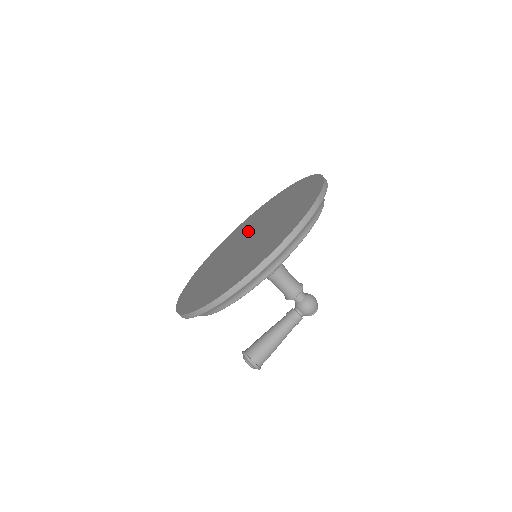
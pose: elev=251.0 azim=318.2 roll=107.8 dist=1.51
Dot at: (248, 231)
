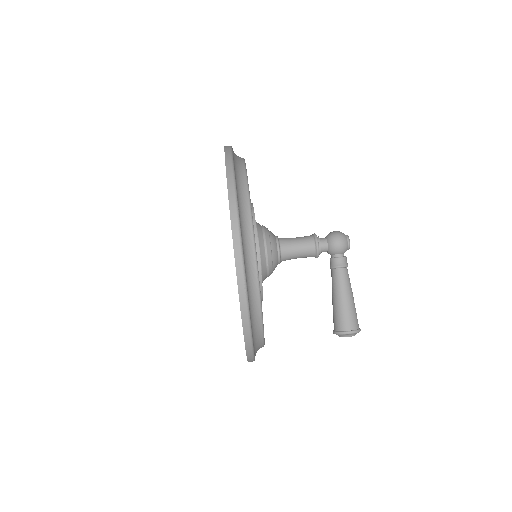
Dot at: occluded
